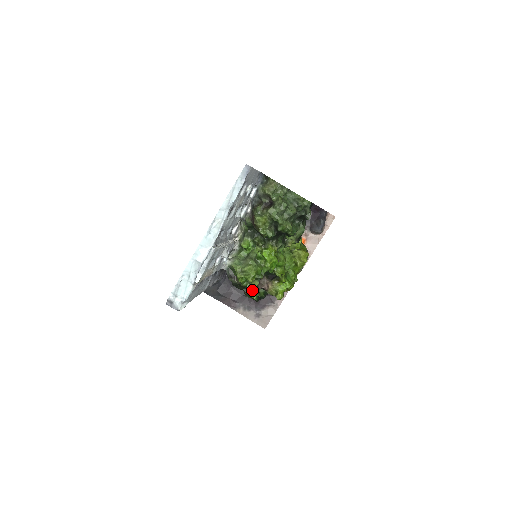
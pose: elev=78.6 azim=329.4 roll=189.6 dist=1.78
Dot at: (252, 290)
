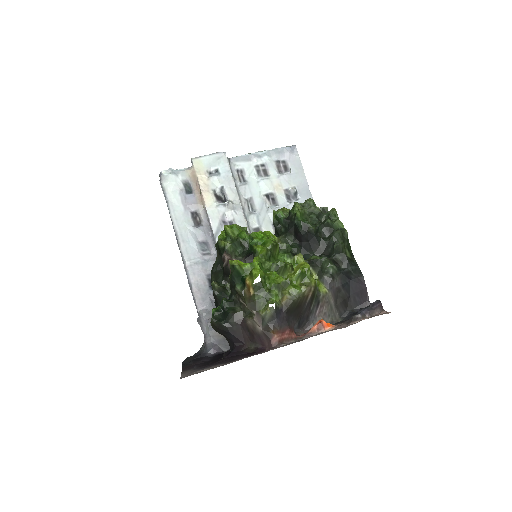
Dot at: (220, 286)
